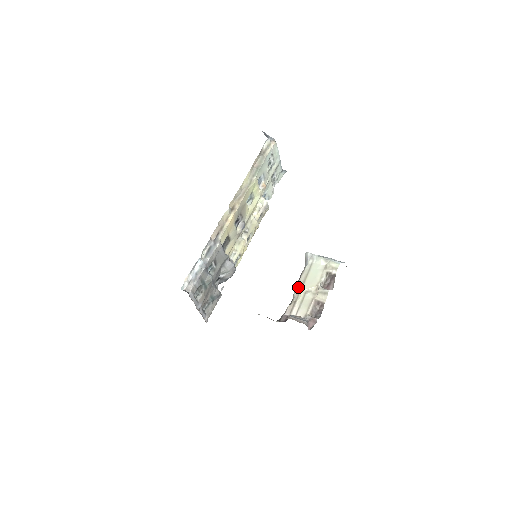
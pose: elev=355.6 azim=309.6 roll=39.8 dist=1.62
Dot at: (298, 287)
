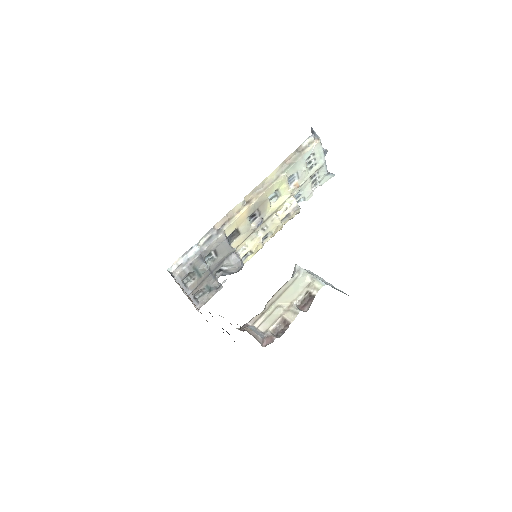
Dot at: (273, 299)
